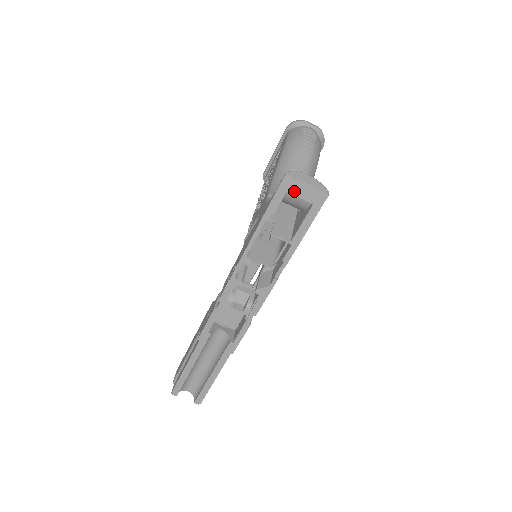
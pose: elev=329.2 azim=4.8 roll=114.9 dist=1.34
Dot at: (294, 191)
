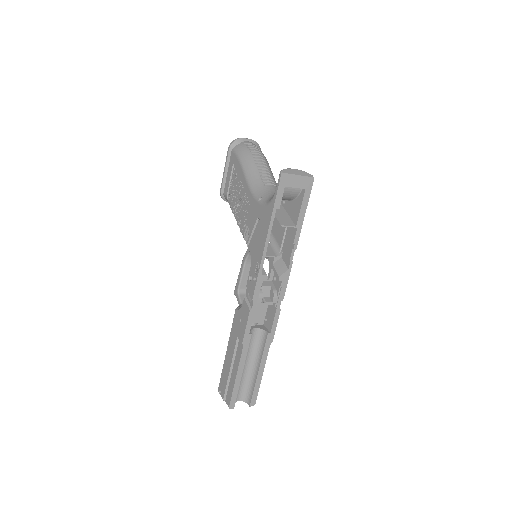
Dot at: (290, 184)
